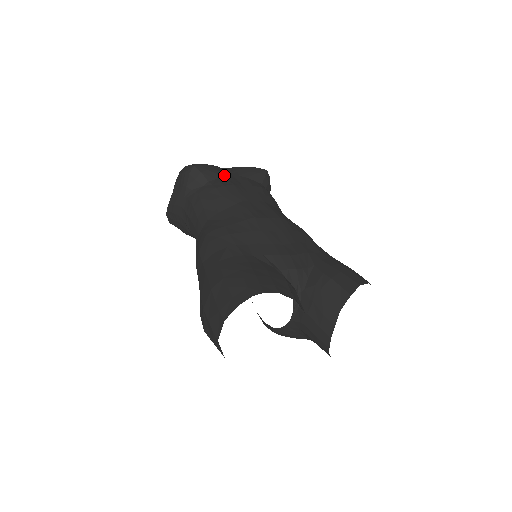
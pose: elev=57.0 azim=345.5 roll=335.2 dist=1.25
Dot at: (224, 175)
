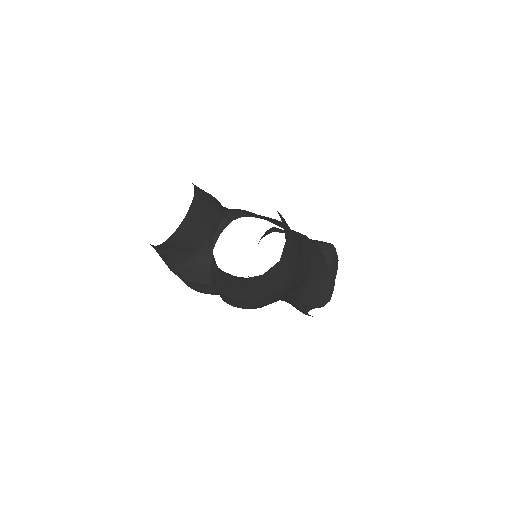
Dot at: occluded
